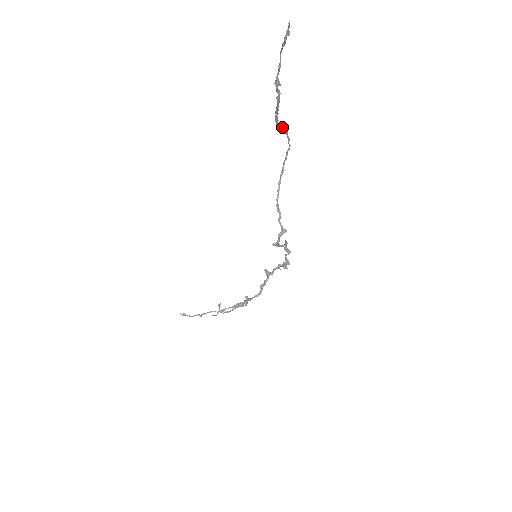
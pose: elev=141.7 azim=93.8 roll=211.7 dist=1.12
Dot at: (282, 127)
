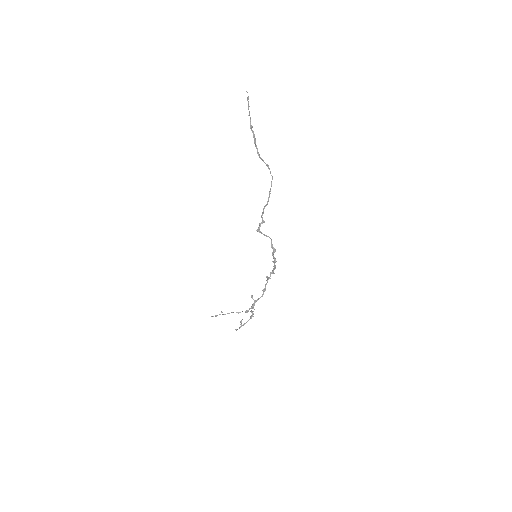
Dot at: (264, 162)
